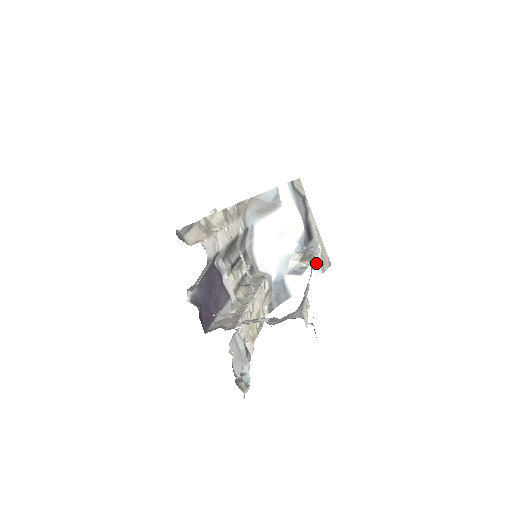
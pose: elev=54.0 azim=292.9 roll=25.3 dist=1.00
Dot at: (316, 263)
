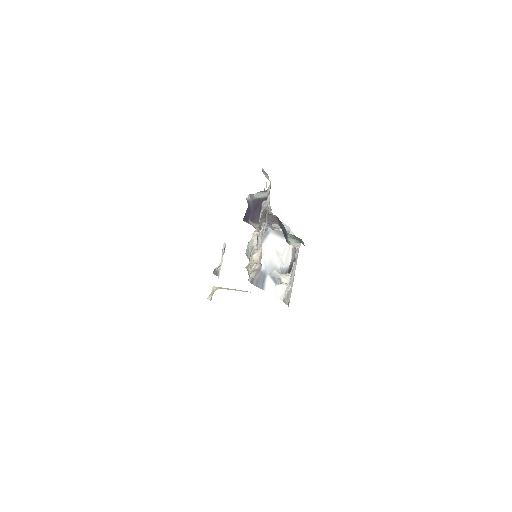
Dot at: (286, 289)
